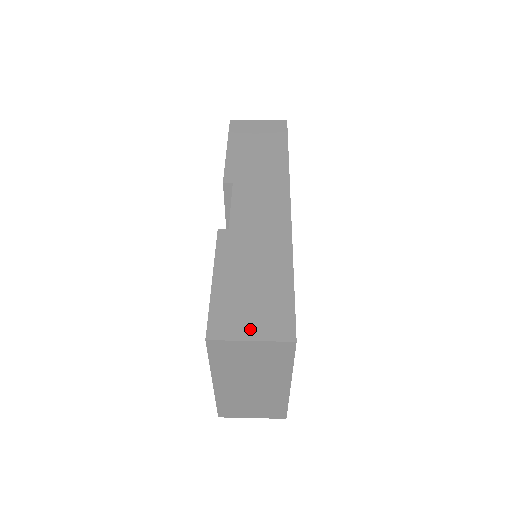
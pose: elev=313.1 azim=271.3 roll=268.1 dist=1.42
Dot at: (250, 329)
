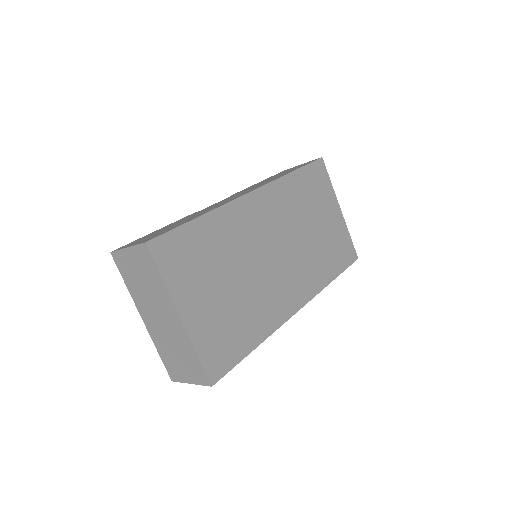
Dot at: (135, 243)
